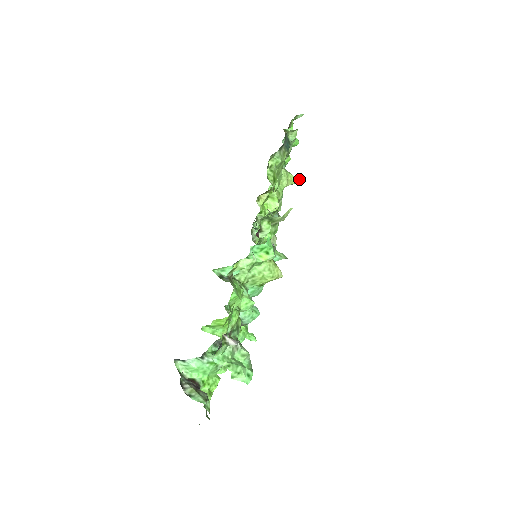
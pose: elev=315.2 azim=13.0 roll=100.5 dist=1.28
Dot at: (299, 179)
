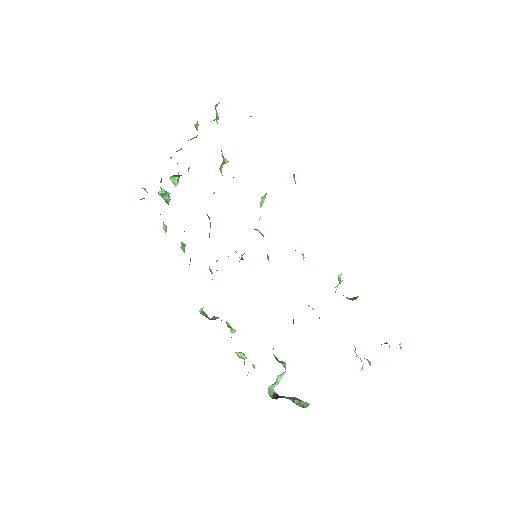
Dot at: (225, 159)
